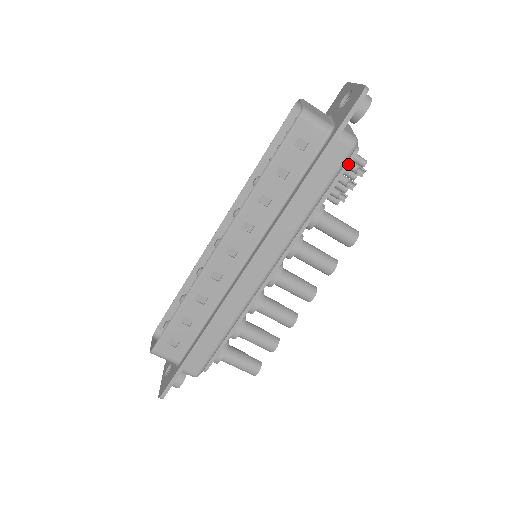
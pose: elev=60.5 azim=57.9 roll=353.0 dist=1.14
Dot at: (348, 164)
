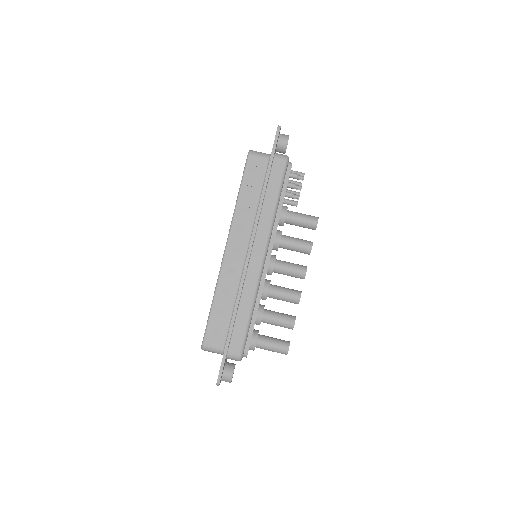
Dot at: (289, 173)
